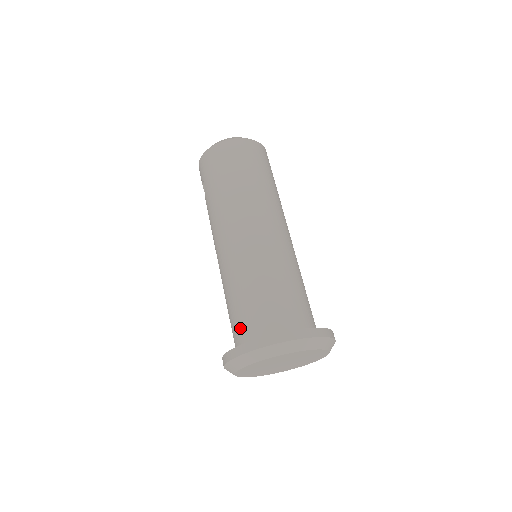
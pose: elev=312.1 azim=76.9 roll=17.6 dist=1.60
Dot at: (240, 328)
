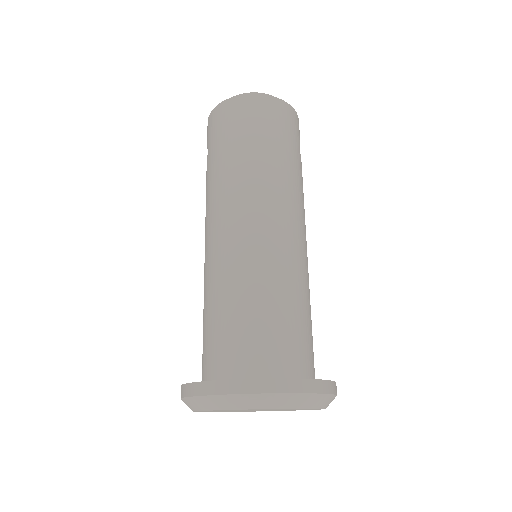
Dot at: (208, 354)
